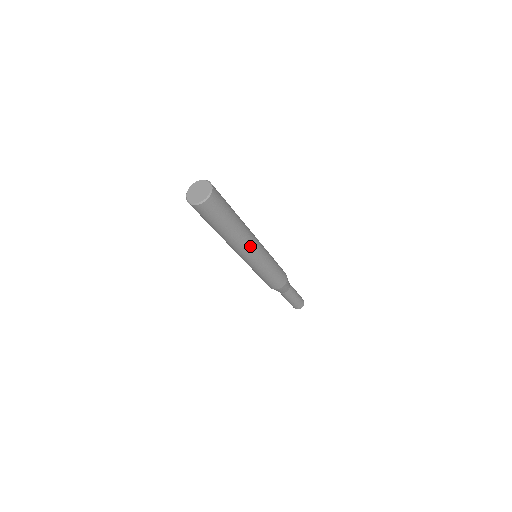
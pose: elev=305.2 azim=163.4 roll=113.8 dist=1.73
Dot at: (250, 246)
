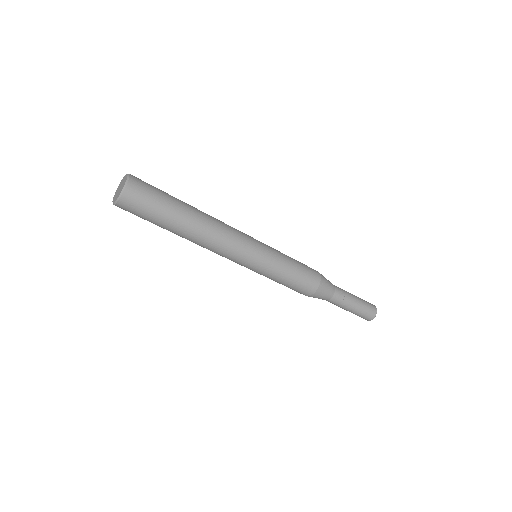
Dot at: (226, 241)
